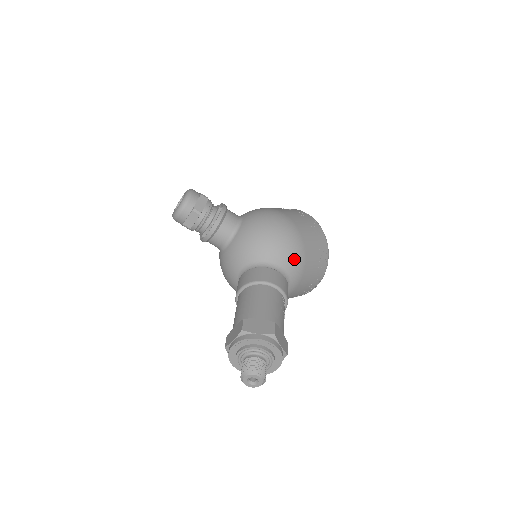
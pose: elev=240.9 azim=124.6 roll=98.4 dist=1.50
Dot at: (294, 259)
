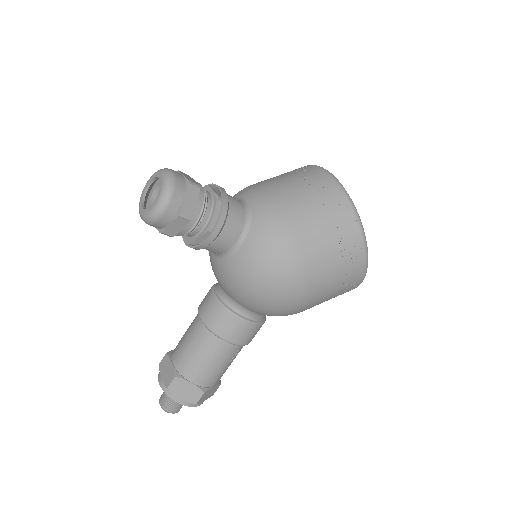
Dot at: occluded
